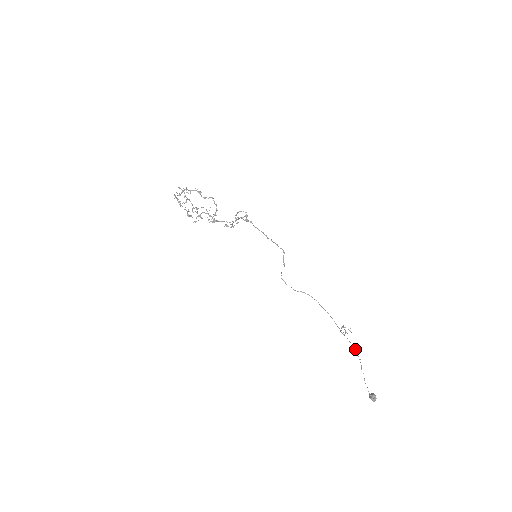
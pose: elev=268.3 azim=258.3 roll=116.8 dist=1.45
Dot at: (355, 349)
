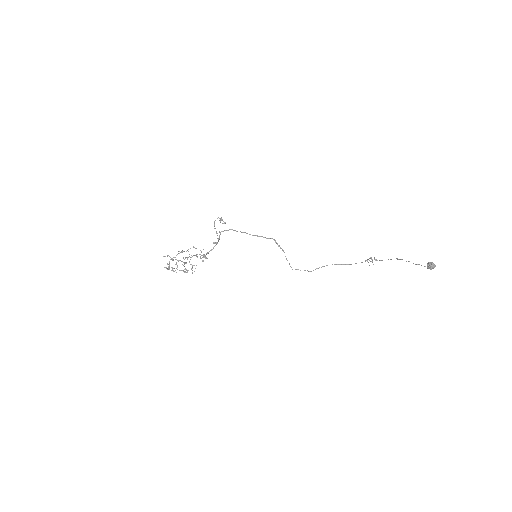
Dot at: (388, 259)
